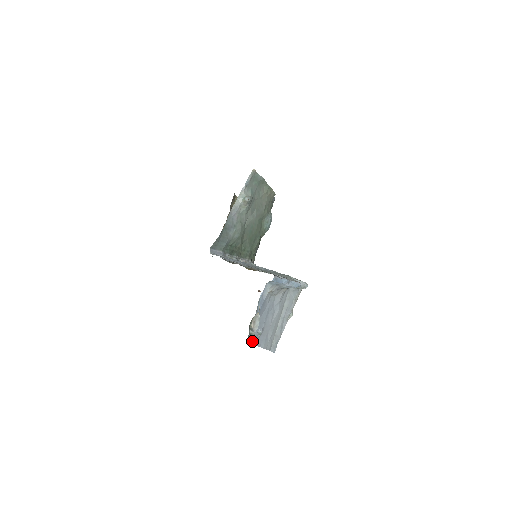
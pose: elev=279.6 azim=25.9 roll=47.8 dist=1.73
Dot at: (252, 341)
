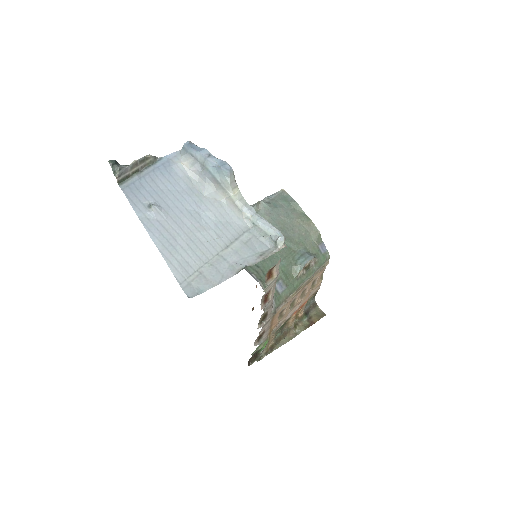
Dot at: (115, 164)
